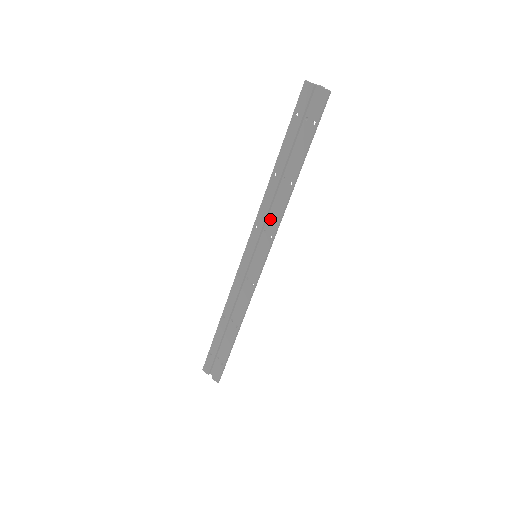
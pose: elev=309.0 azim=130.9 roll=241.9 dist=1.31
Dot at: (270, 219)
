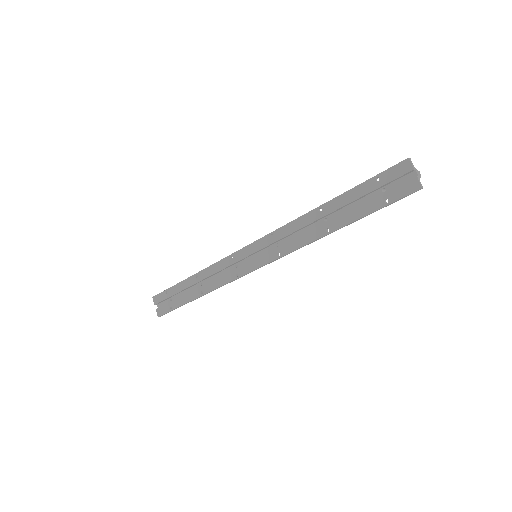
Dot at: (289, 239)
